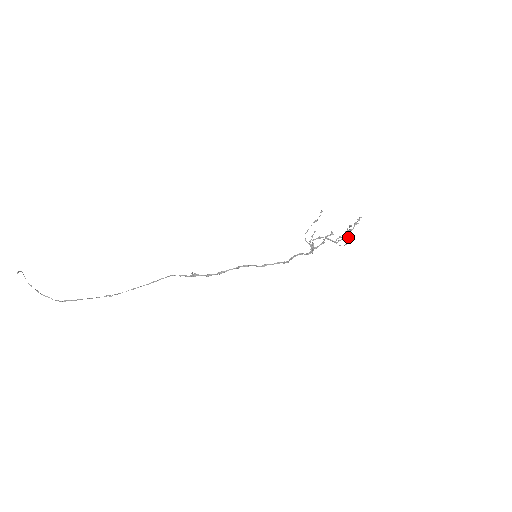
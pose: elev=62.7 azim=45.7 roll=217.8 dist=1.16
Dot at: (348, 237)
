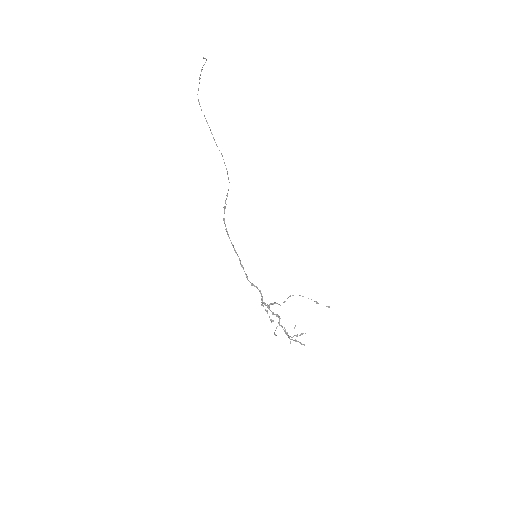
Dot at: occluded
